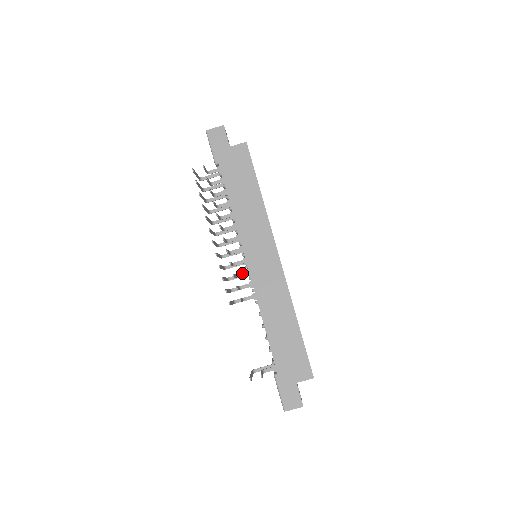
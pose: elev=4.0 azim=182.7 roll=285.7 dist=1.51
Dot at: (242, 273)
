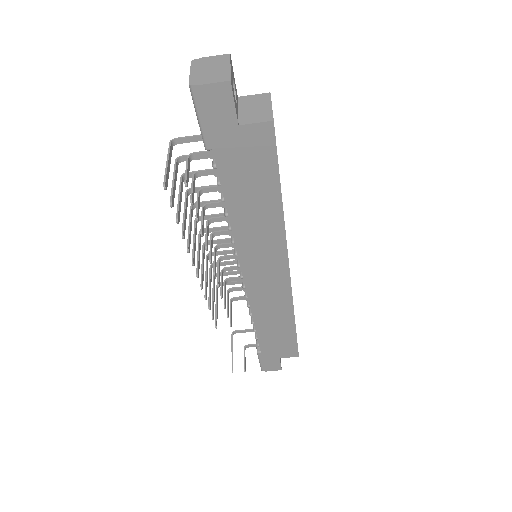
Dot at: (234, 278)
